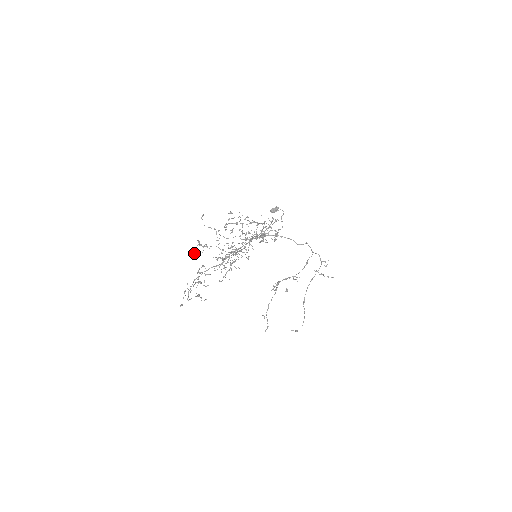
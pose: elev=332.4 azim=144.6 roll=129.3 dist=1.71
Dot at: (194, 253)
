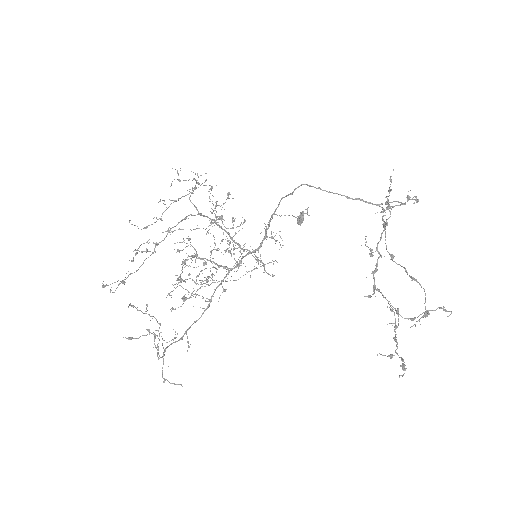
Dot at: (174, 309)
